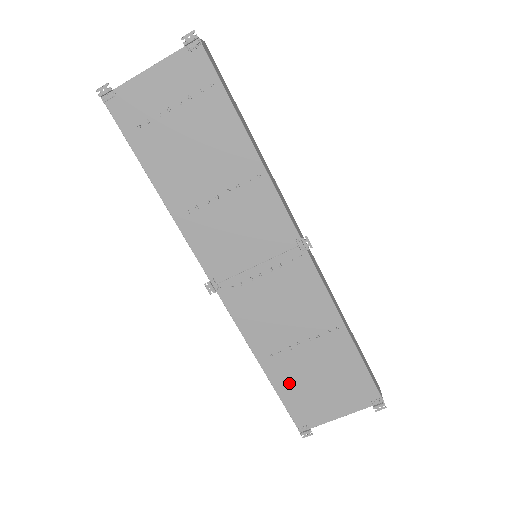
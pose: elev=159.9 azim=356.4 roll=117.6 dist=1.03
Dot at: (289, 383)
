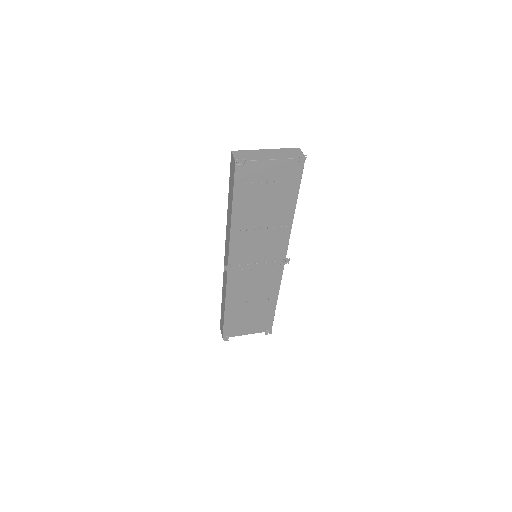
Dot at: (234, 317)
